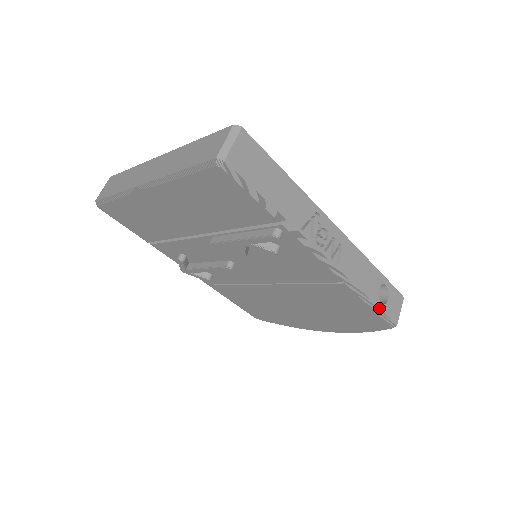
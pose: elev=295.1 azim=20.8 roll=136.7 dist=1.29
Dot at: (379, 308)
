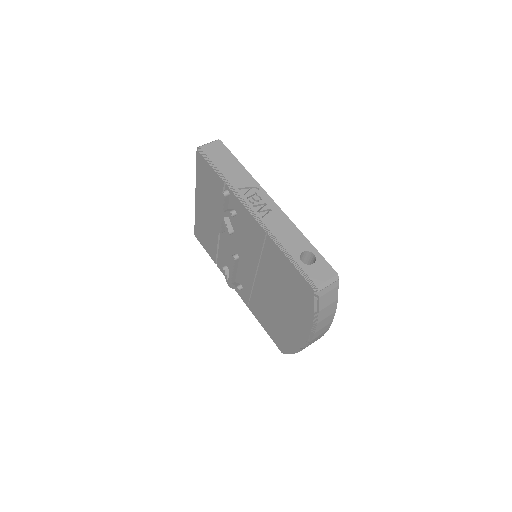
Dot at: (297, 263)
